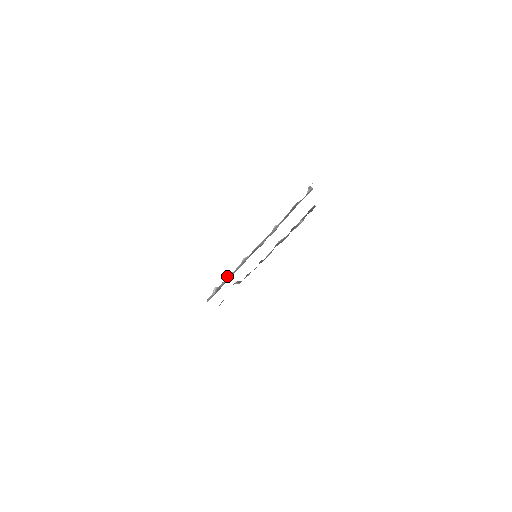
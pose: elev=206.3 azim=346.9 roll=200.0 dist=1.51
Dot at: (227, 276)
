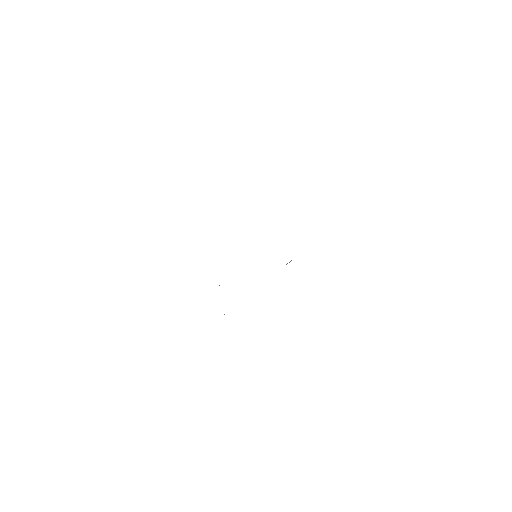
Dot at: occluded
